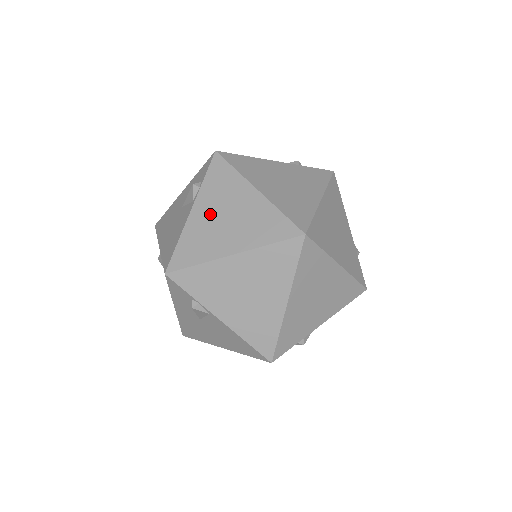
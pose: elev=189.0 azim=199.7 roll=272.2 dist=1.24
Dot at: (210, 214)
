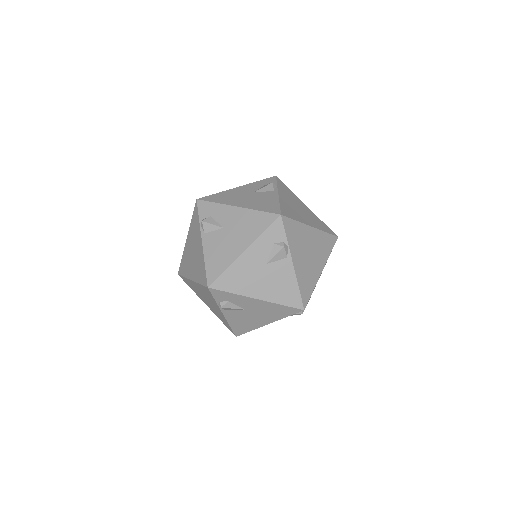
Dot at: occluded
